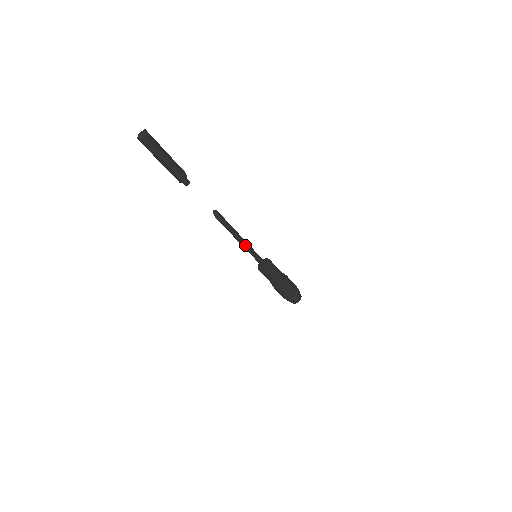
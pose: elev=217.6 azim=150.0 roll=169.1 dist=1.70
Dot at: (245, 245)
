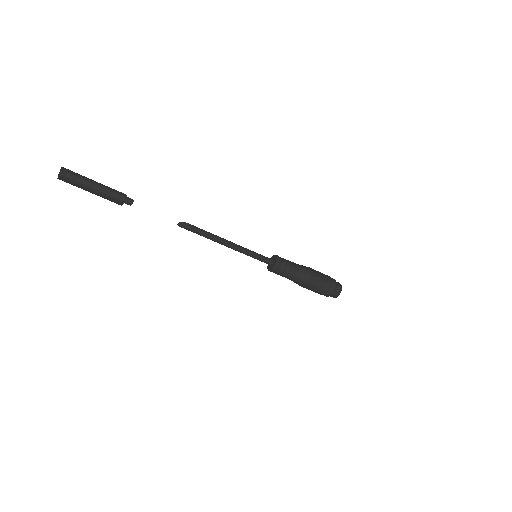
Dot at: (235, 245)
